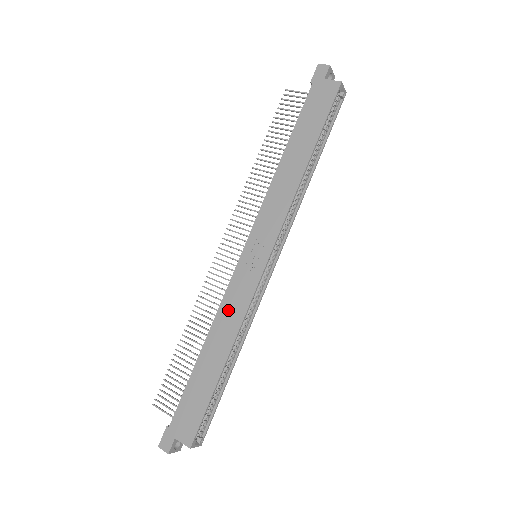
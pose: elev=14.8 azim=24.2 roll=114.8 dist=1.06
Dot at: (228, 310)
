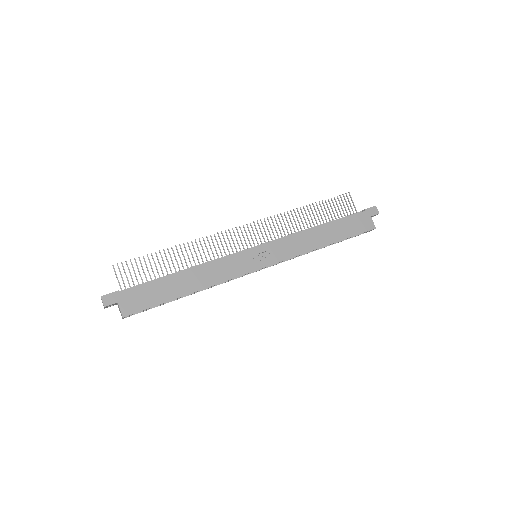
Dot at: (218, 268)
